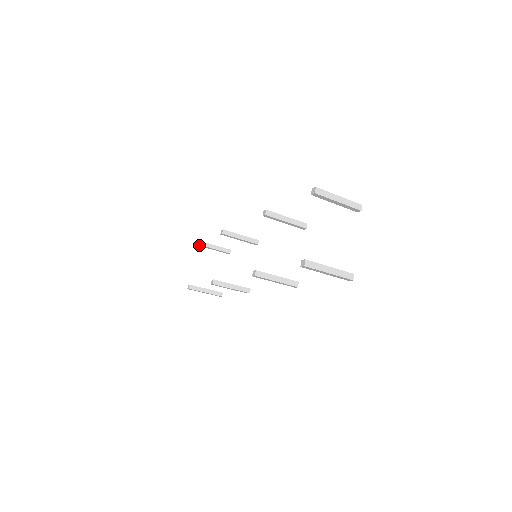
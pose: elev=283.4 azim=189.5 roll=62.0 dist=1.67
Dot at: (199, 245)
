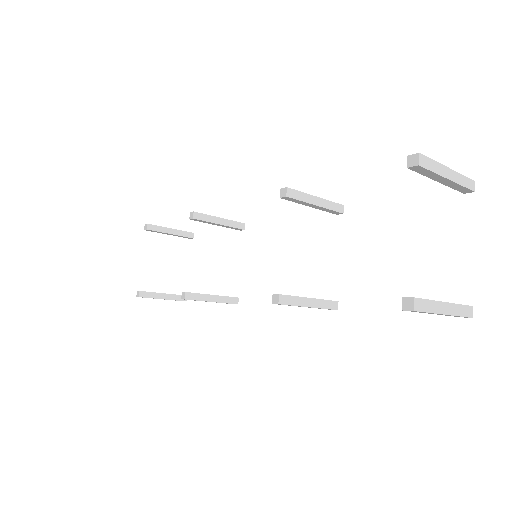
Dot at: (148, 230)
